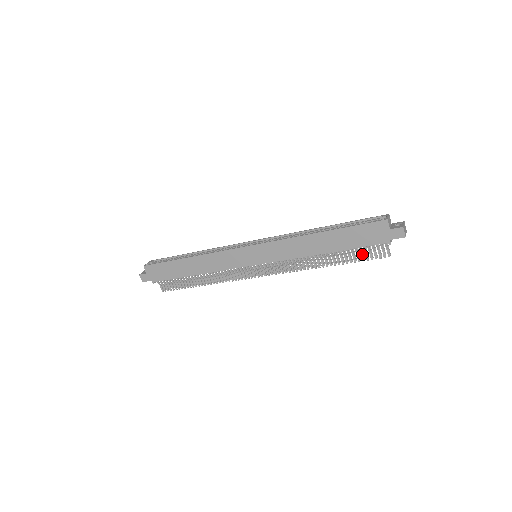
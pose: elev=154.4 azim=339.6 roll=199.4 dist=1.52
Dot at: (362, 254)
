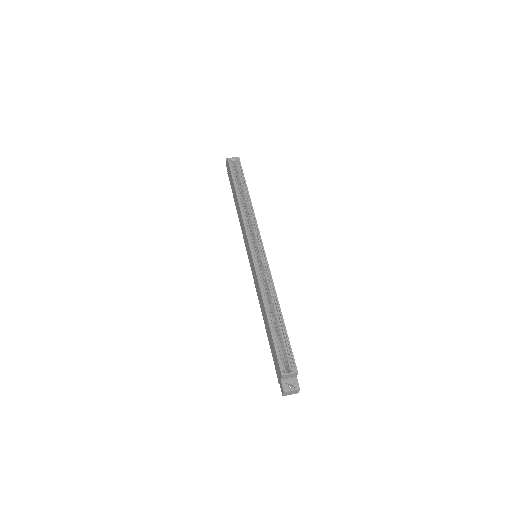
Dot at: occluded
